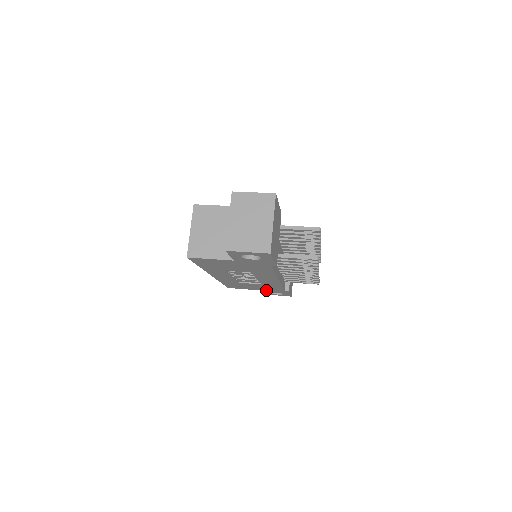
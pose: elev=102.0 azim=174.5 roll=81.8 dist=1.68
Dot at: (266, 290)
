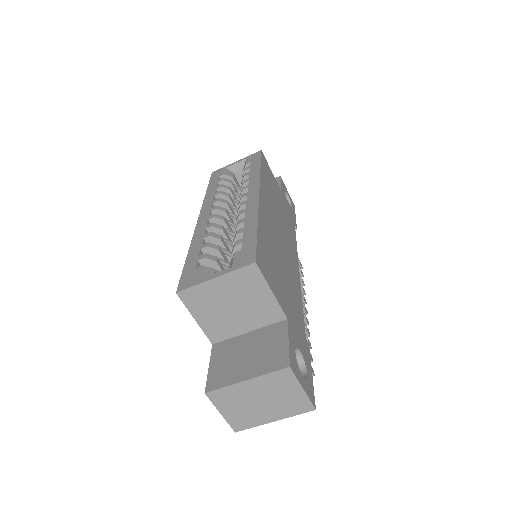
Dot at: occluded
